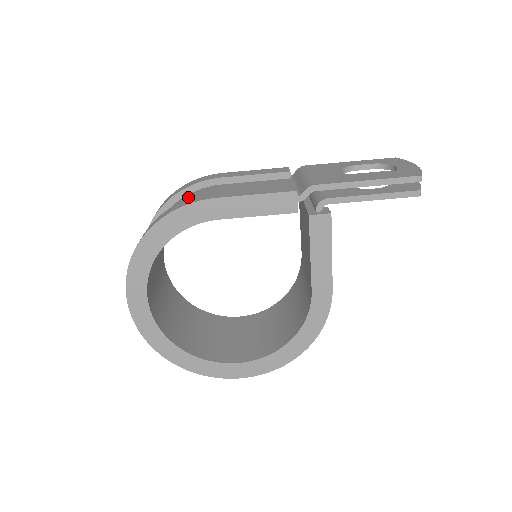
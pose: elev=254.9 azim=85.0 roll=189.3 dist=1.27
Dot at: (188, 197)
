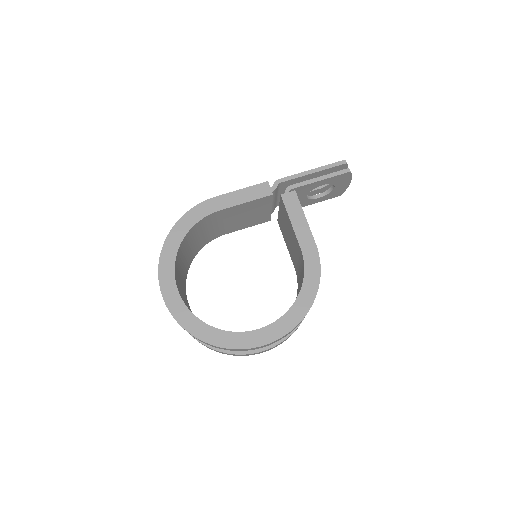
Dot at: occluded
